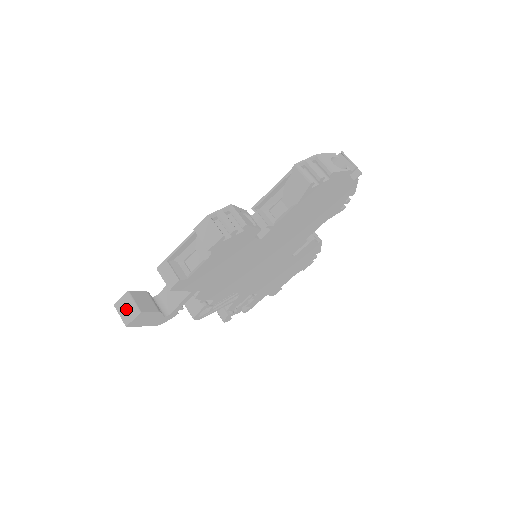
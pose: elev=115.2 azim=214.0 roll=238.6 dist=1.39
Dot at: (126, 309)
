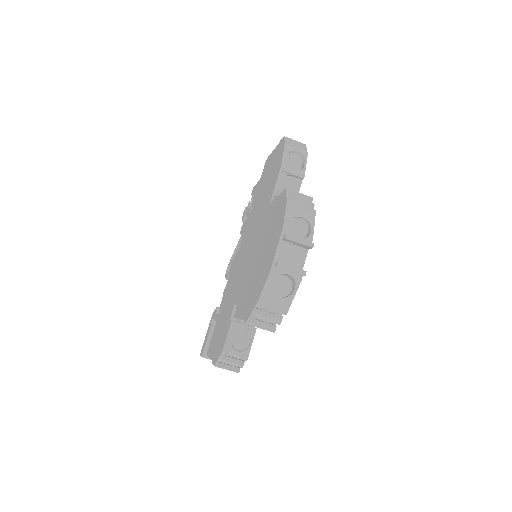
Dot at: occluded
